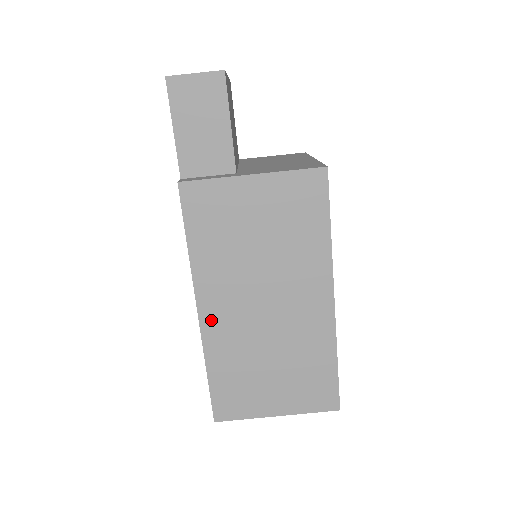
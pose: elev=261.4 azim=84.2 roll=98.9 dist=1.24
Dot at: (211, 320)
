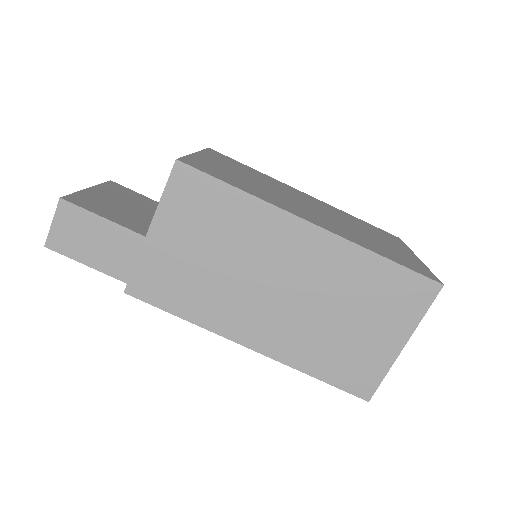
Dot at: (263, 342)
